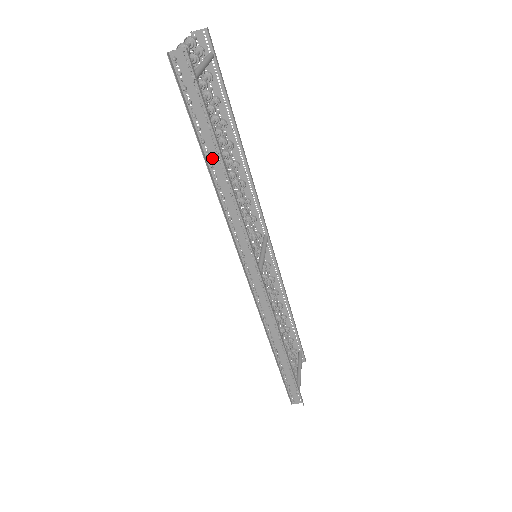
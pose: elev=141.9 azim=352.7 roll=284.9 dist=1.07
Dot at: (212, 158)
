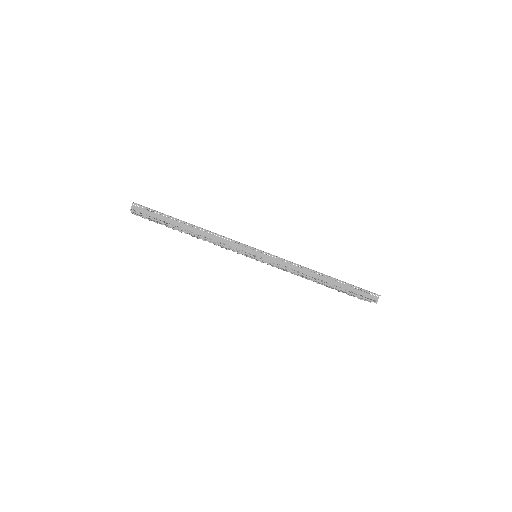
Dot at: (183, 227)
